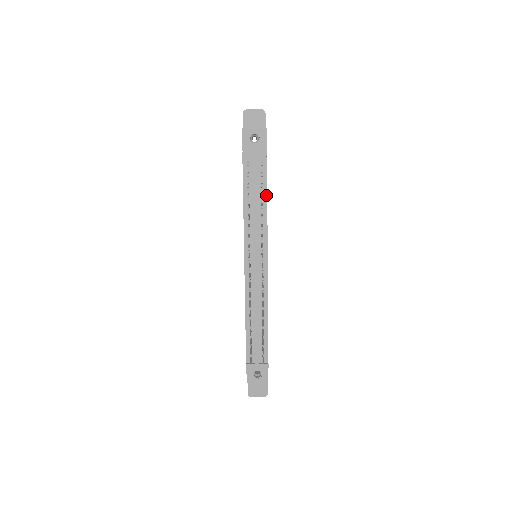
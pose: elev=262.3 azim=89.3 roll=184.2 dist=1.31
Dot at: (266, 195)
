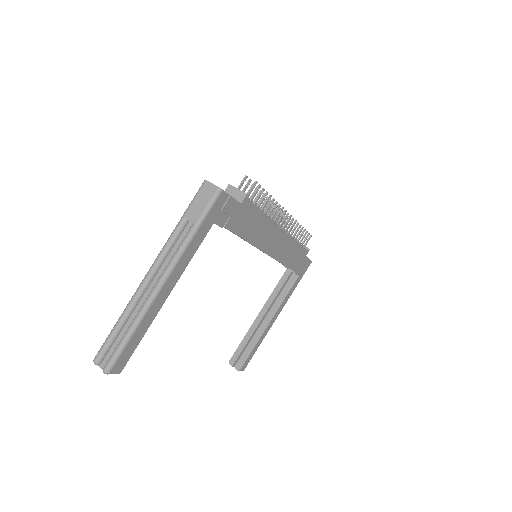
Dot at: (300, 244)
